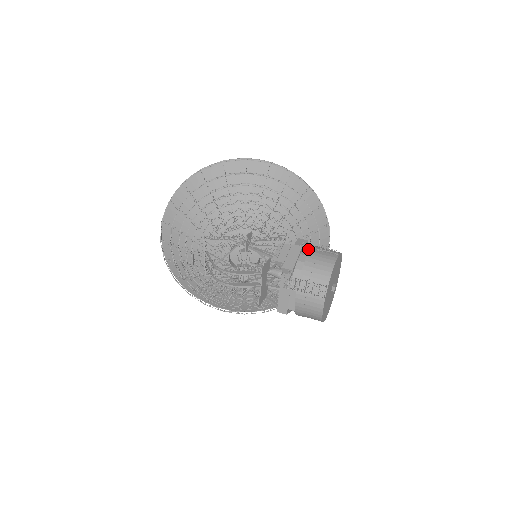
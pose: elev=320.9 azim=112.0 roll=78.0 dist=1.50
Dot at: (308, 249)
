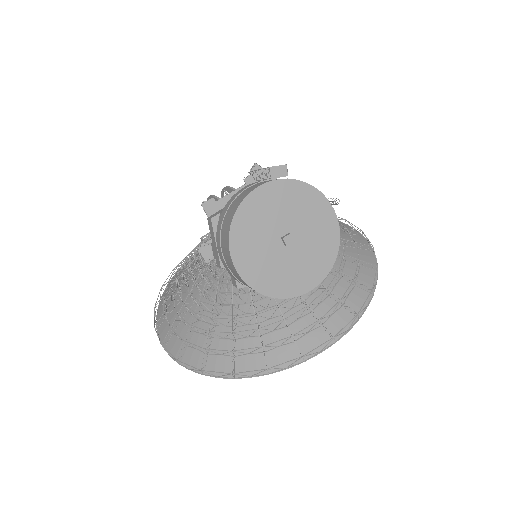
Dot at: occluded
